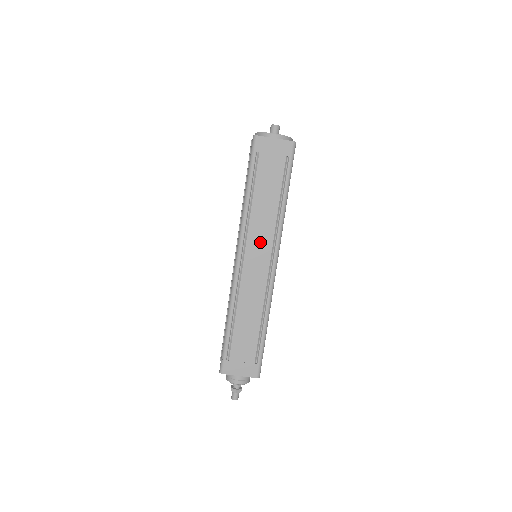
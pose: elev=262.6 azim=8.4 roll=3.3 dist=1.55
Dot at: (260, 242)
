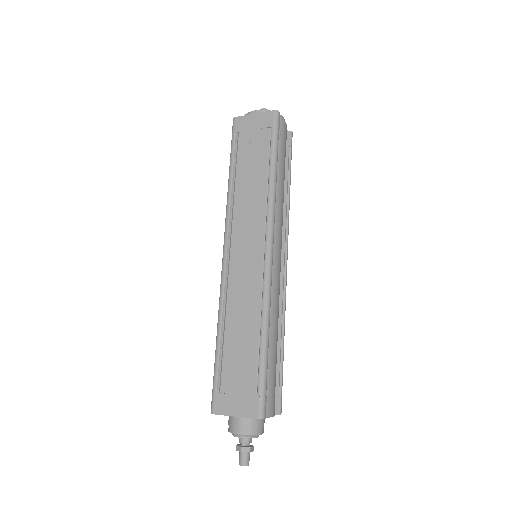
Dot at: (247, 228)
